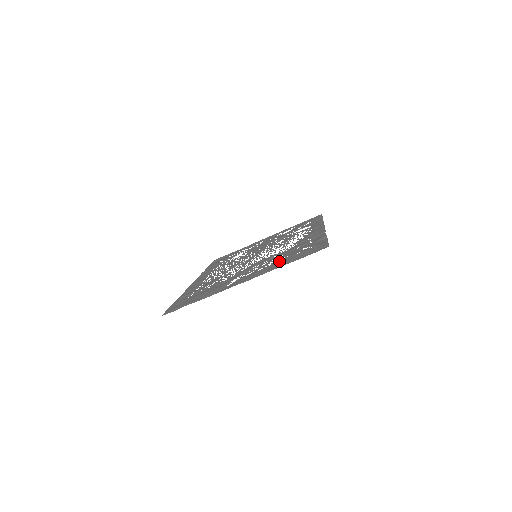
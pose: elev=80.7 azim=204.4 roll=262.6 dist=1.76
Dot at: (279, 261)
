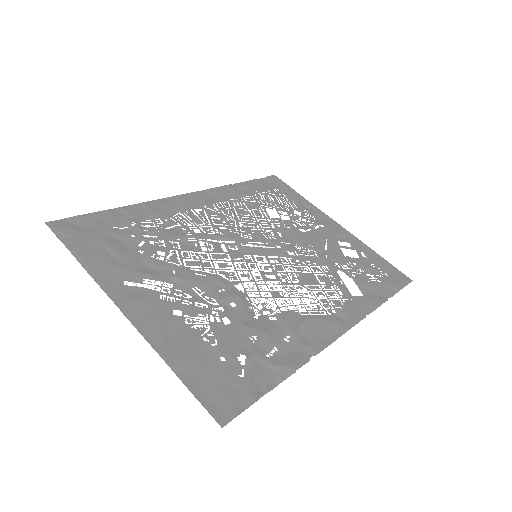
Dot at: (197, 336)
